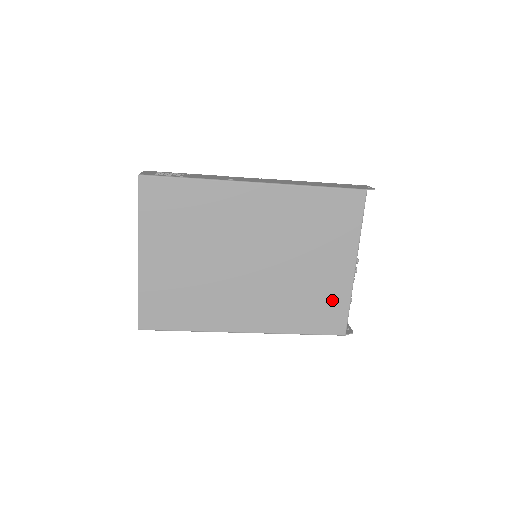
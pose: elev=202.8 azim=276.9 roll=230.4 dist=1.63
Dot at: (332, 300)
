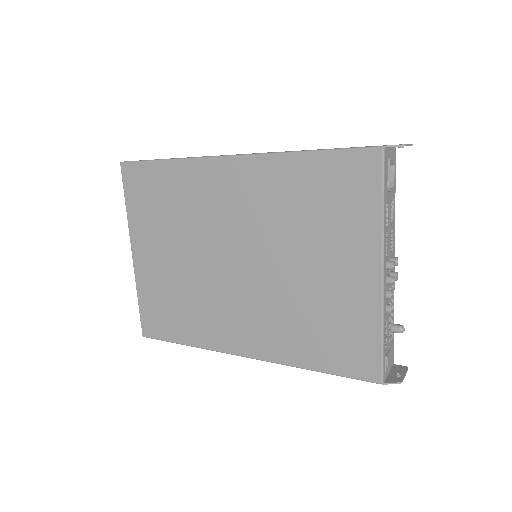
Dot at: (353, 325)
